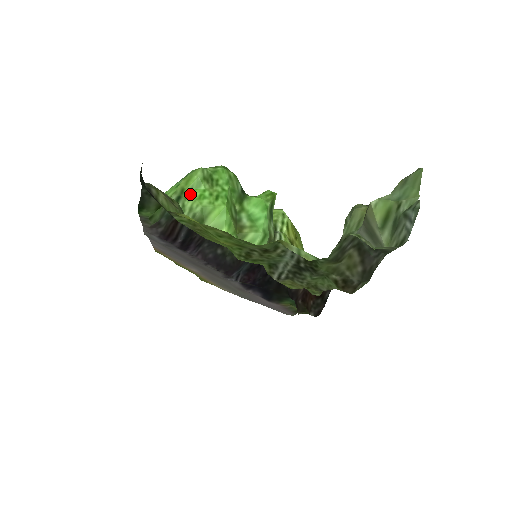
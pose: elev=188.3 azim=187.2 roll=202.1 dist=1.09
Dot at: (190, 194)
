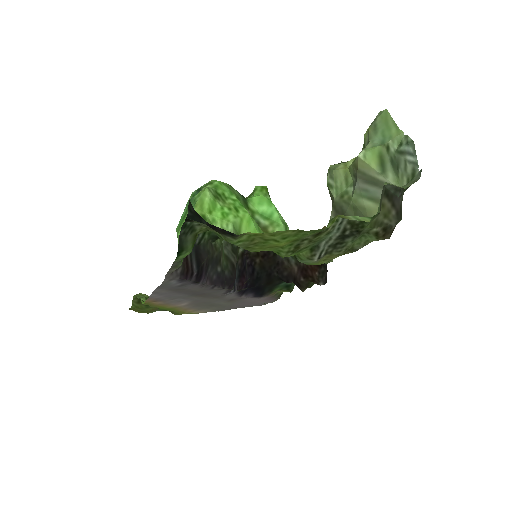
Dot at: (213, 217)
